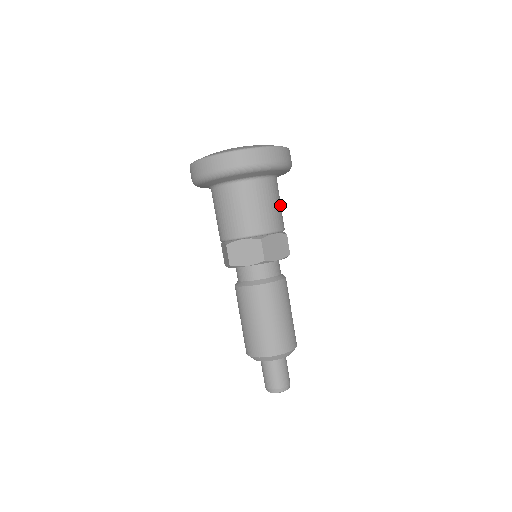
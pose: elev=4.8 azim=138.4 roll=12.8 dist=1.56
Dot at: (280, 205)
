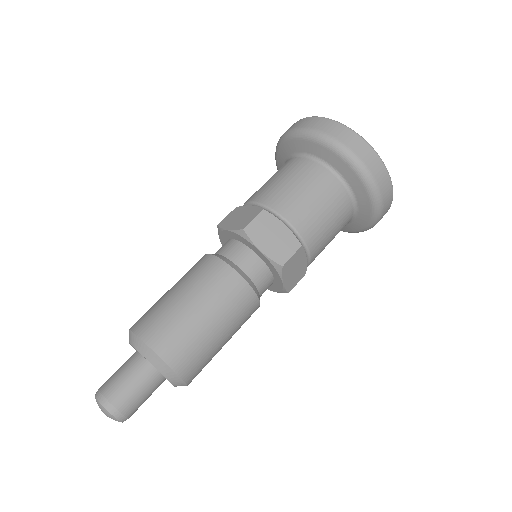
Dot at: (327, 220)
